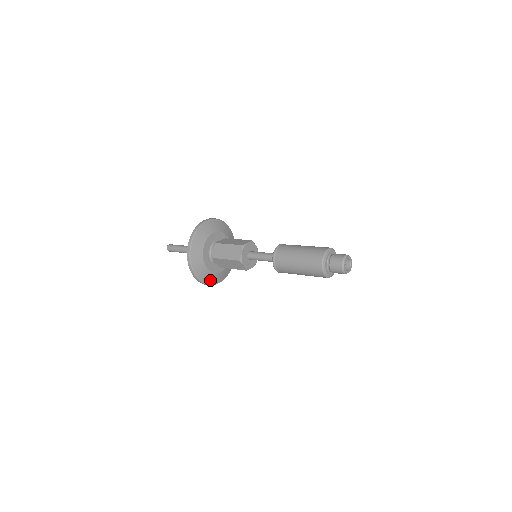
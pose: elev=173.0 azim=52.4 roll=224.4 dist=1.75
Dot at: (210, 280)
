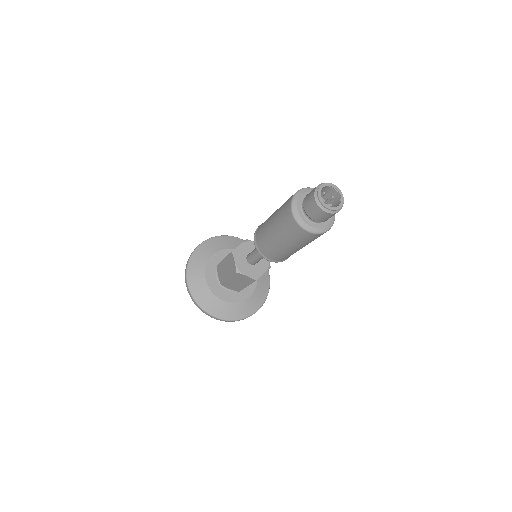
Dot at: (238, 313)
